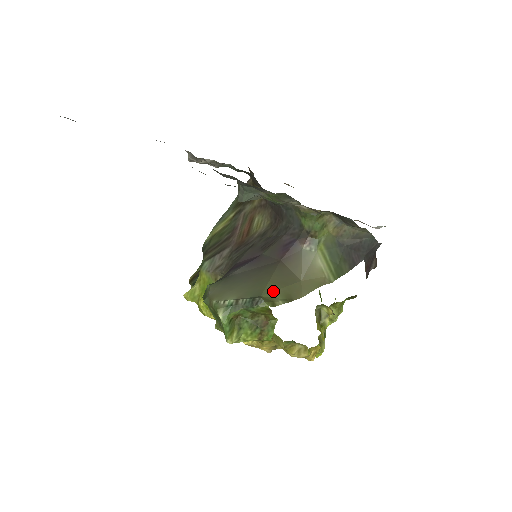
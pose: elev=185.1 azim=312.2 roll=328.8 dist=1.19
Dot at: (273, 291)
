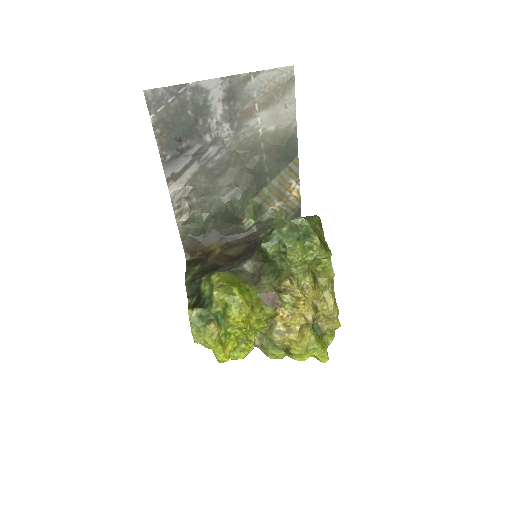
Dot at: occluded
